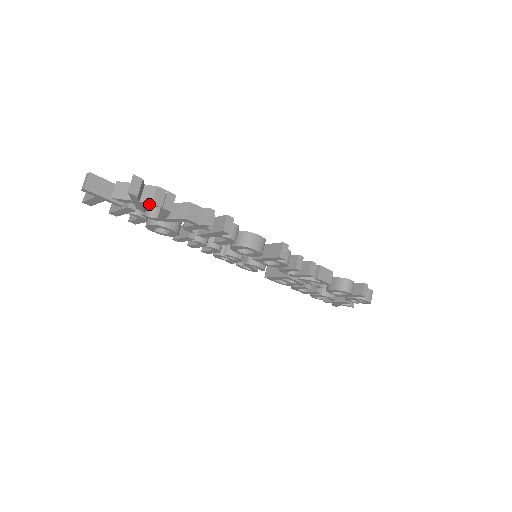
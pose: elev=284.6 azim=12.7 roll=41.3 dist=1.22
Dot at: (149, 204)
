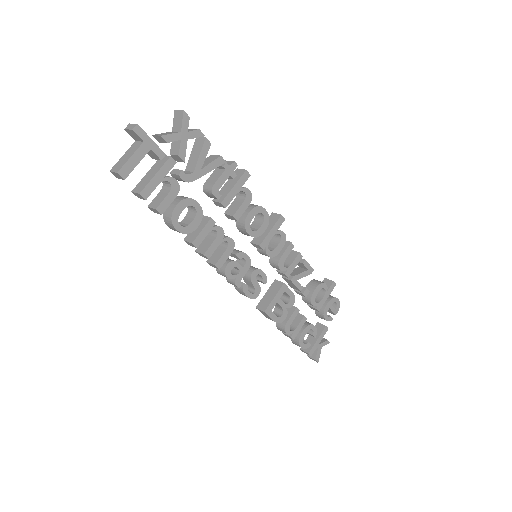
Dot at: (195, 133)
